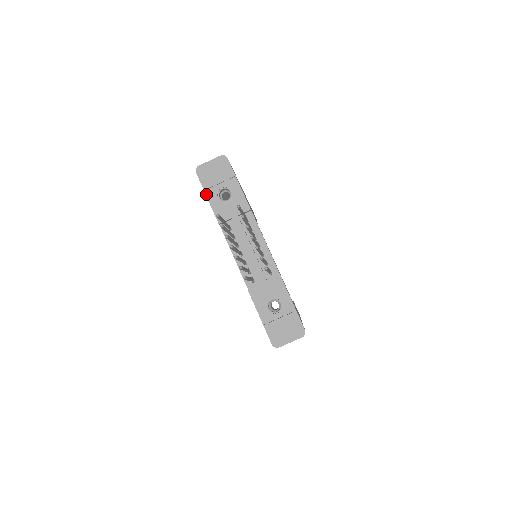
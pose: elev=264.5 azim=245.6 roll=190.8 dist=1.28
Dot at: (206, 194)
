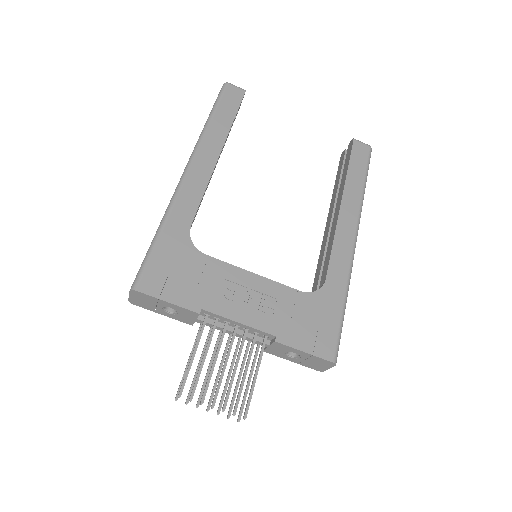
Dot at: occluded
